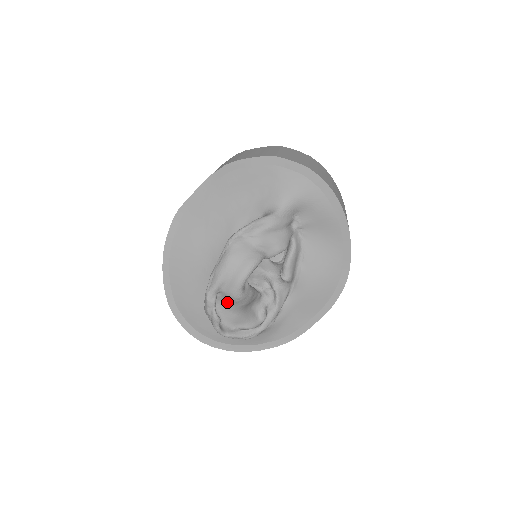
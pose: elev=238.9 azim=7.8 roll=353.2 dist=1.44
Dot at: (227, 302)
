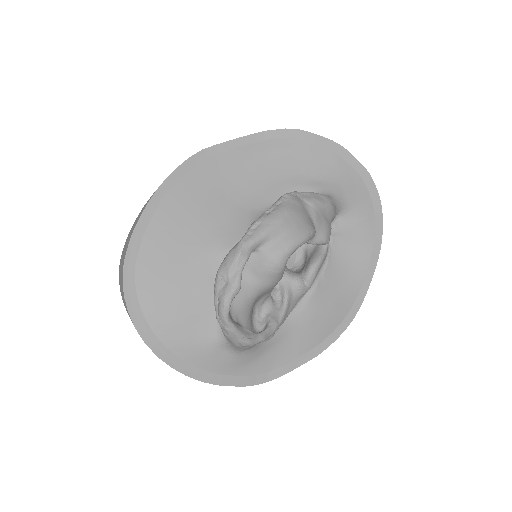
Dot at: (253, 272)
